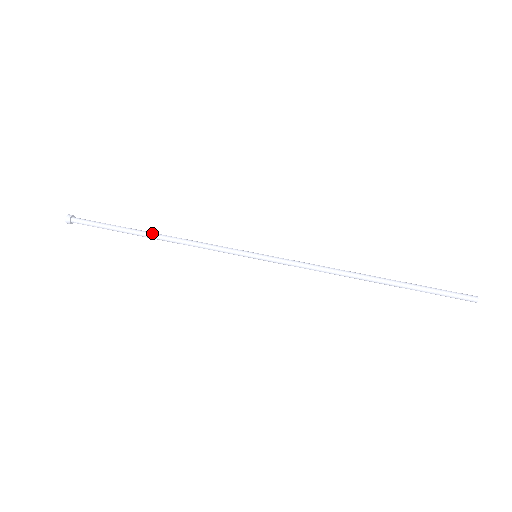
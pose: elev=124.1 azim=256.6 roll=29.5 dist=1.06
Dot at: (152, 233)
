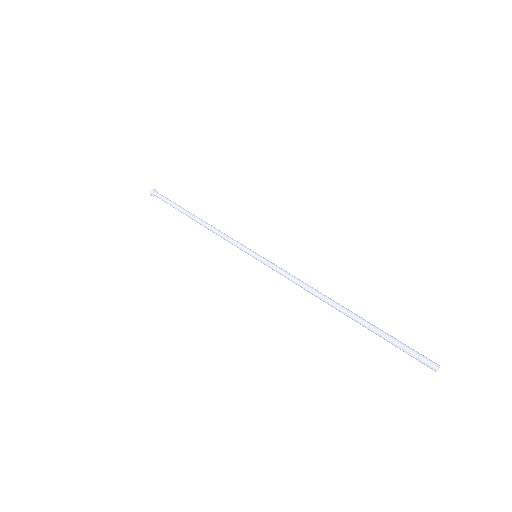
Dot at: (196, 216)
